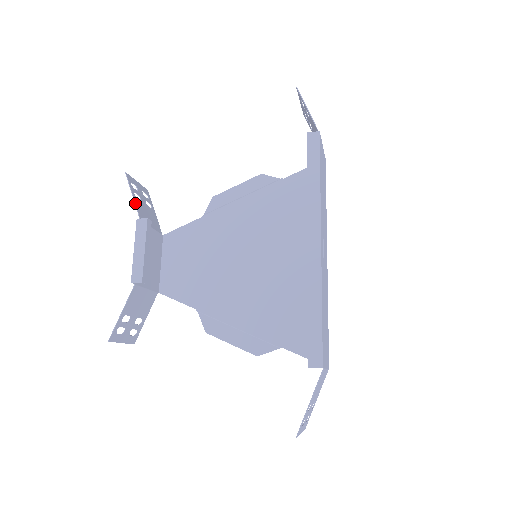
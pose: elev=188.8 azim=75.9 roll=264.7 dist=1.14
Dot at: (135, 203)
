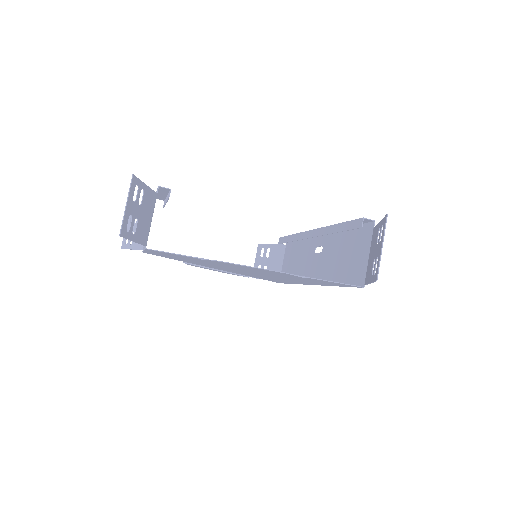
Dot at: occluded
